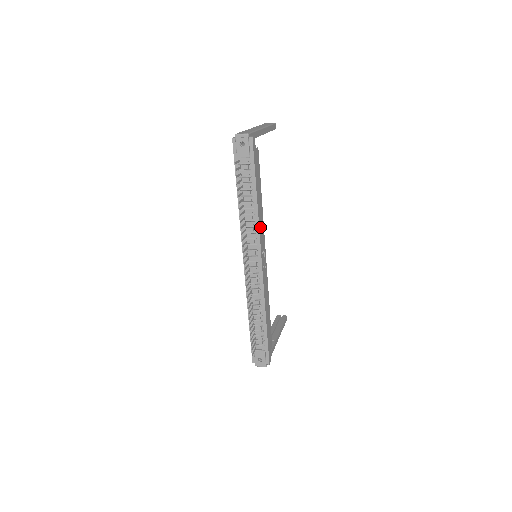
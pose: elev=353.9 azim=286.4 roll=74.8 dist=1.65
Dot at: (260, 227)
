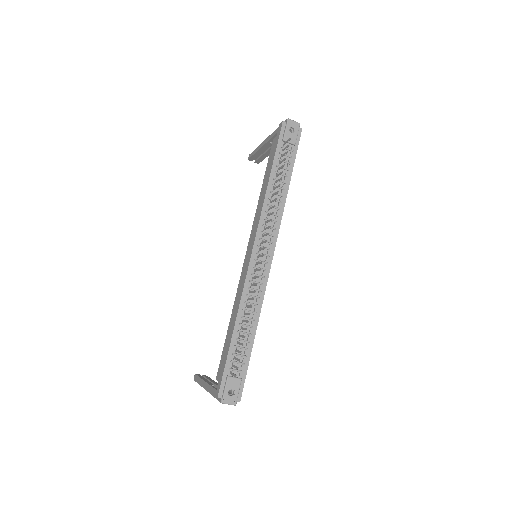
Dot at: (279, 220)
